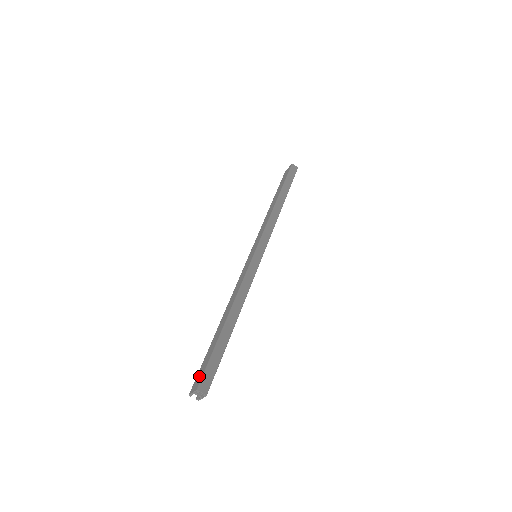
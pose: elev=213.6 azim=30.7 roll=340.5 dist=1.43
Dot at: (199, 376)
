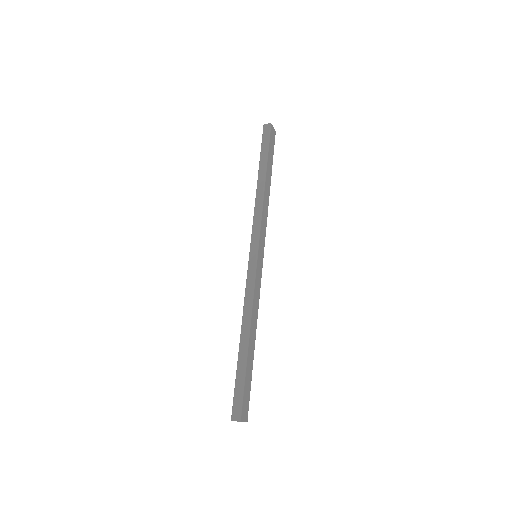
Dot at: occluded
